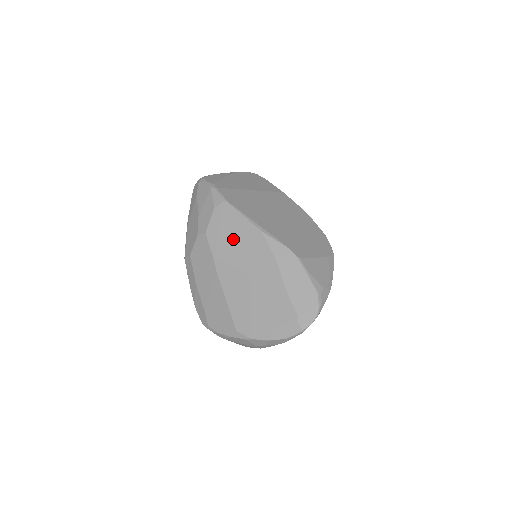
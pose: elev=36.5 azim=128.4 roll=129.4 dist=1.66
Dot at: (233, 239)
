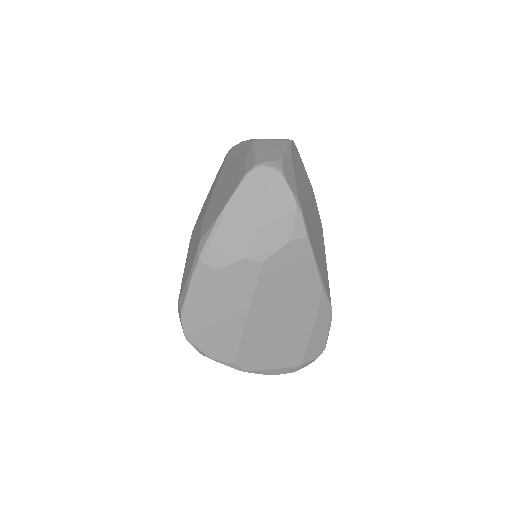
Dot at: (290, 283)
